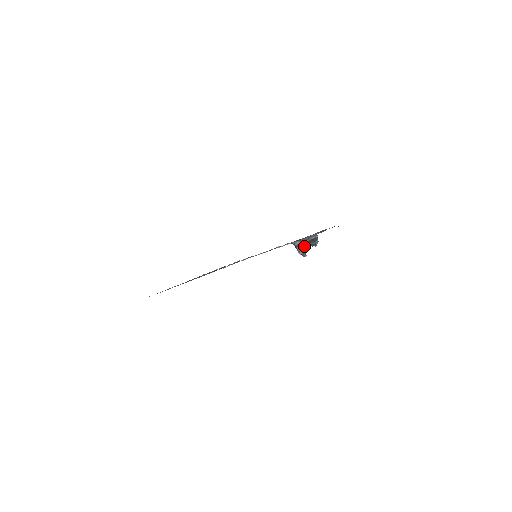
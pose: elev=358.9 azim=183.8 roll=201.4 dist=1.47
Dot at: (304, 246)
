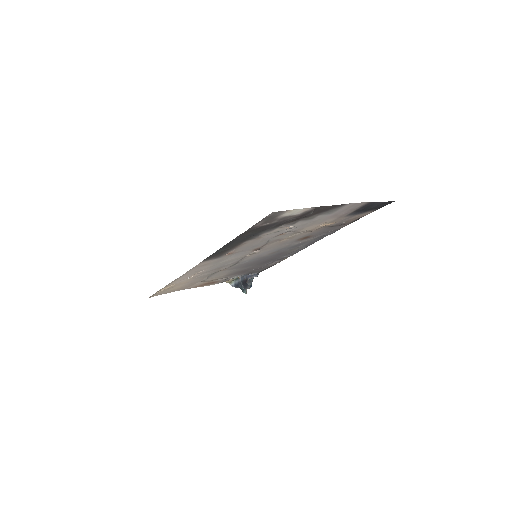
Dot at: occluded
